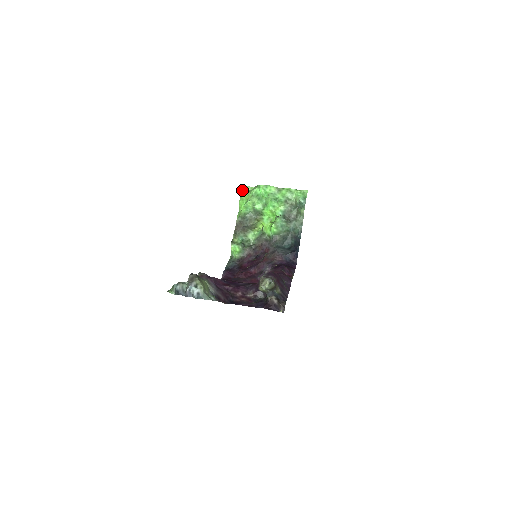
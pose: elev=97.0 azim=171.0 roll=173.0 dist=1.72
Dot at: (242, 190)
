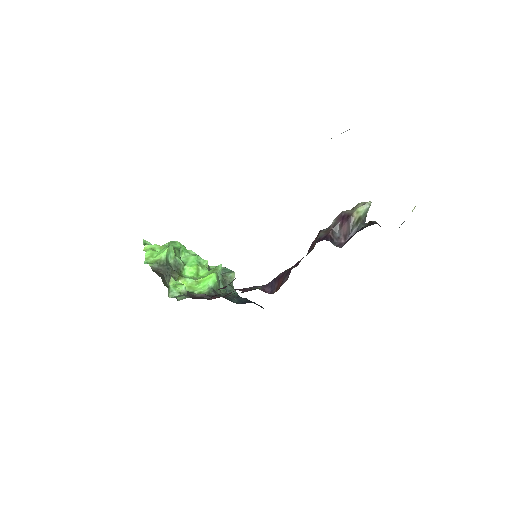
Dot at: (144, 244)
